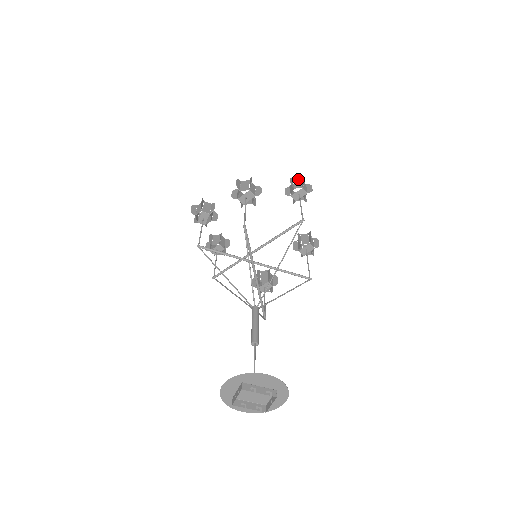
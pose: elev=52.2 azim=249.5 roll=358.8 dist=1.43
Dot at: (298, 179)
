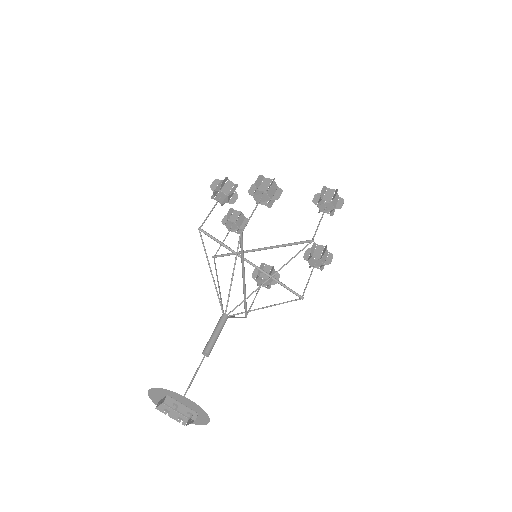
Dot at: (332, 189)
